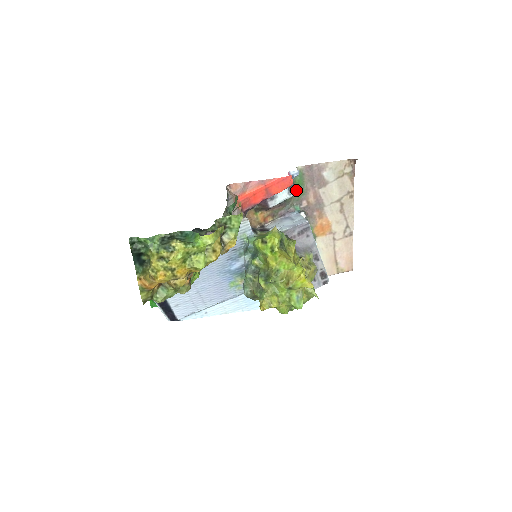
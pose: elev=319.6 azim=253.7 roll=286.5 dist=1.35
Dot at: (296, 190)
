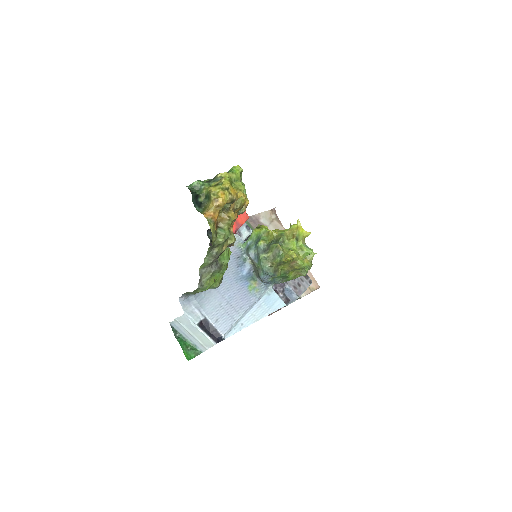
Dot at: occluded
